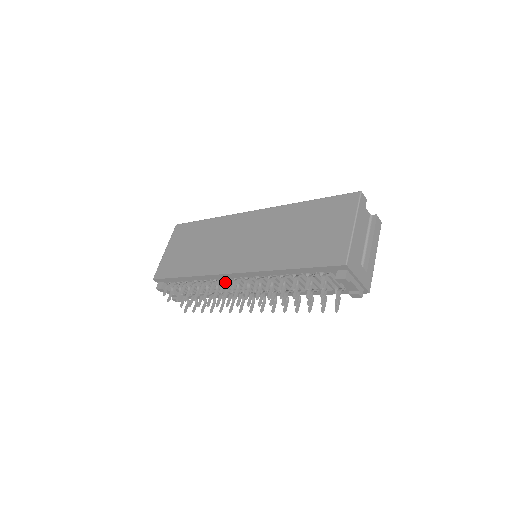
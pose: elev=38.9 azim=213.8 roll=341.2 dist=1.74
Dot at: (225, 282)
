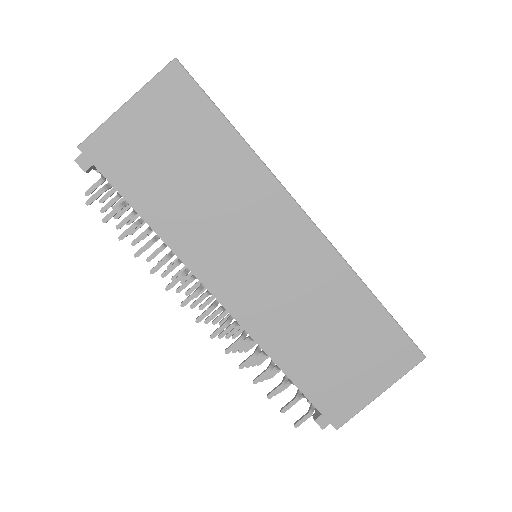
Dot at: occluded
